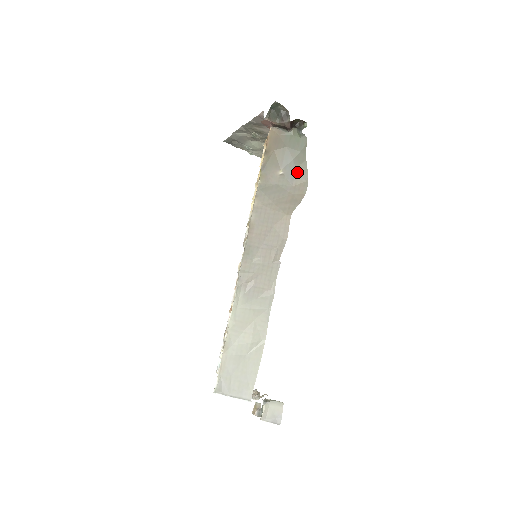
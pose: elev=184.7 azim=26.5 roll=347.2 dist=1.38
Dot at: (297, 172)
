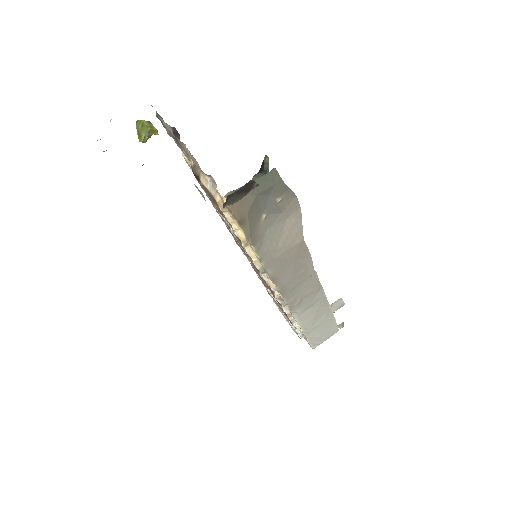
Dot at: (280, 200)
